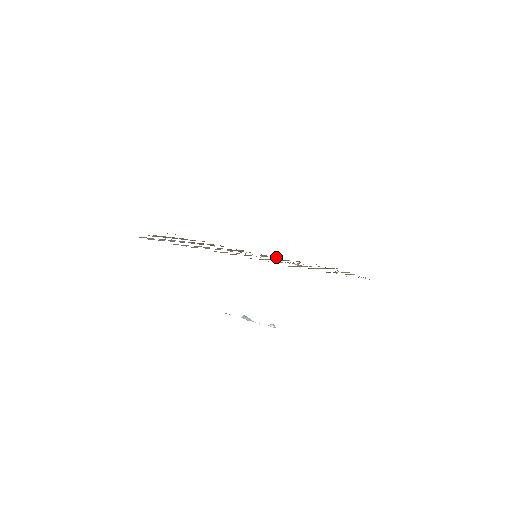
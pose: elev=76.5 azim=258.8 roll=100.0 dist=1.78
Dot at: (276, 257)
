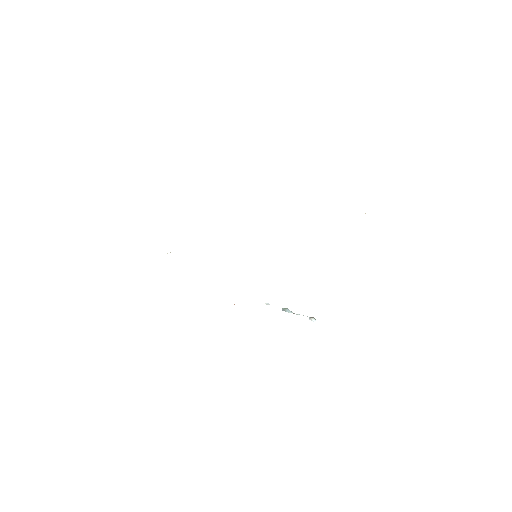
Dot at: occluded
